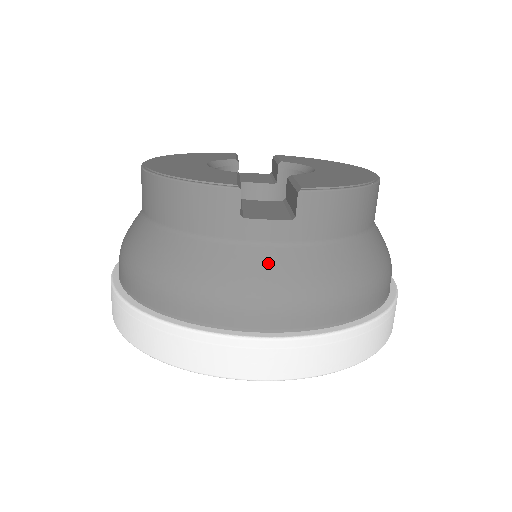
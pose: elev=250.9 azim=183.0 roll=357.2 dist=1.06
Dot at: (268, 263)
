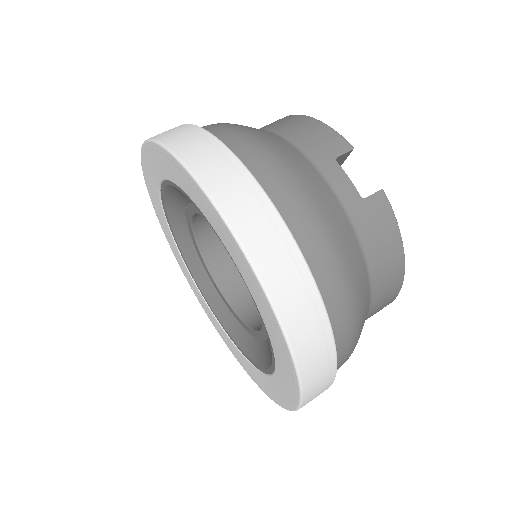
Dot at: (323, 191)
